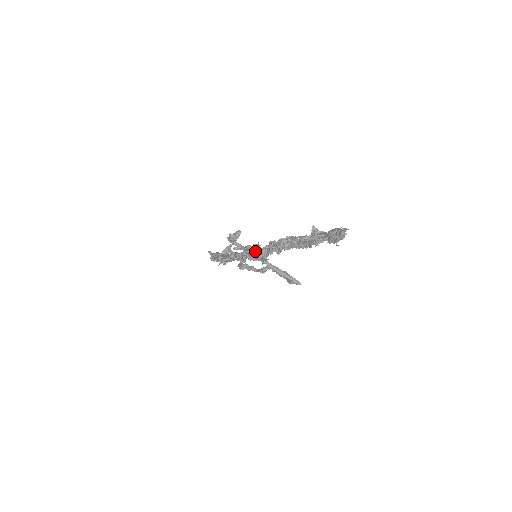
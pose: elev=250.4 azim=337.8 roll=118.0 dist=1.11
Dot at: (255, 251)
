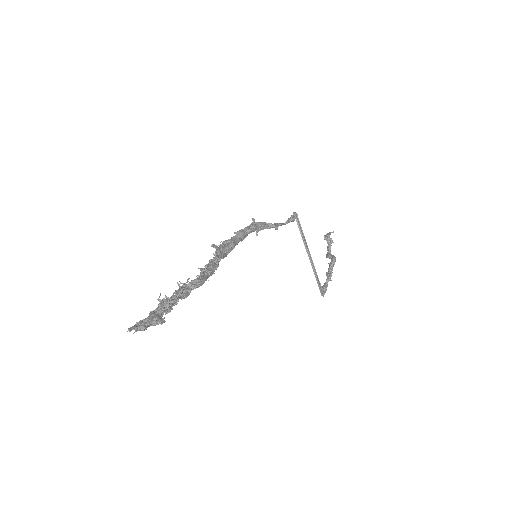
Dot at: (211, 262)
